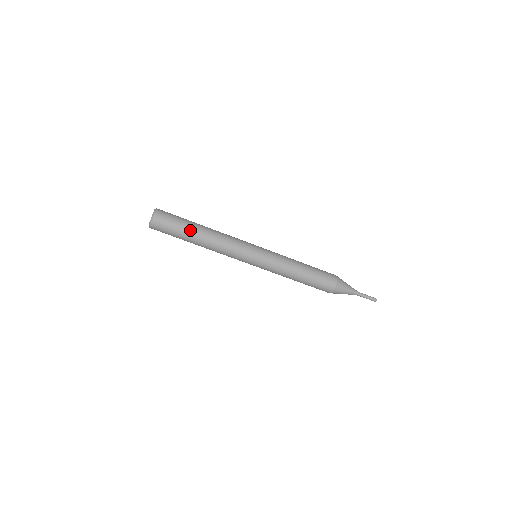
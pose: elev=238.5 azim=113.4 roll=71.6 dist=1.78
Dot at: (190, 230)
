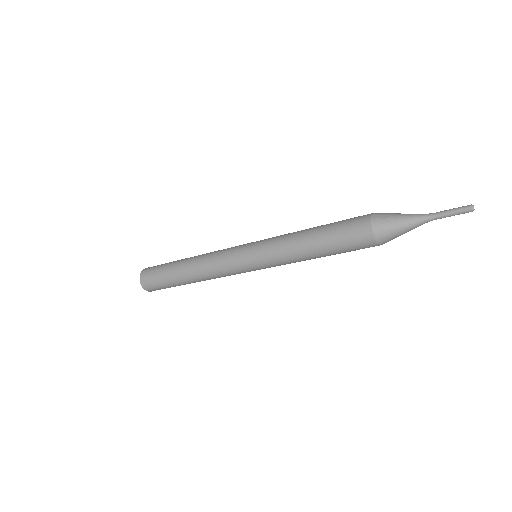
Dot at: (180, 285)
